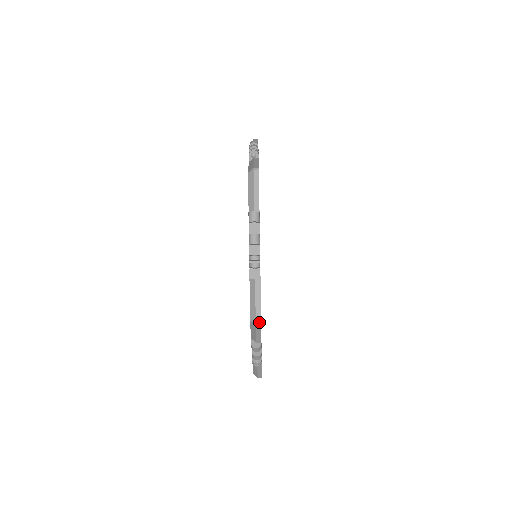
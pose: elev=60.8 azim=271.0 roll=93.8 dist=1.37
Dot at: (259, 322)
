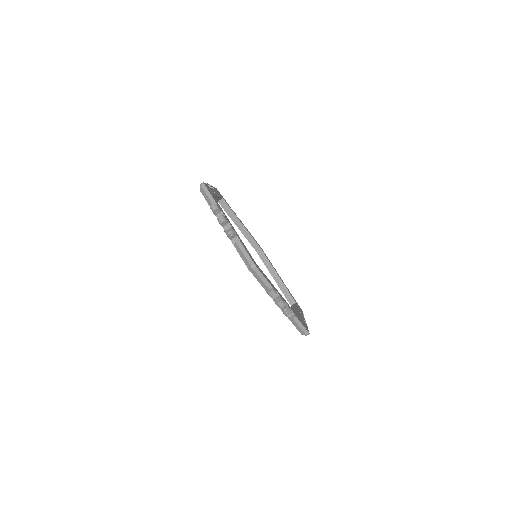
Dot at: (202, 183)
